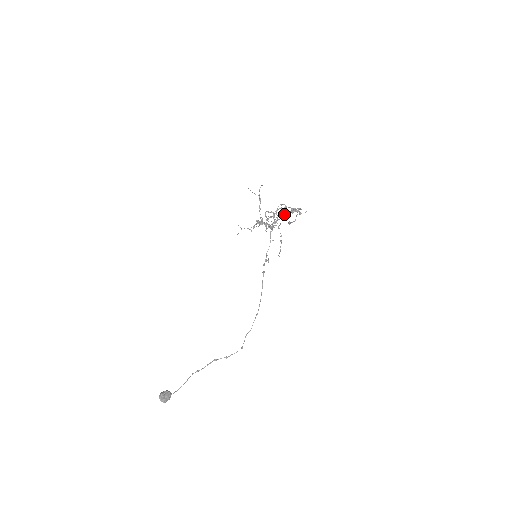
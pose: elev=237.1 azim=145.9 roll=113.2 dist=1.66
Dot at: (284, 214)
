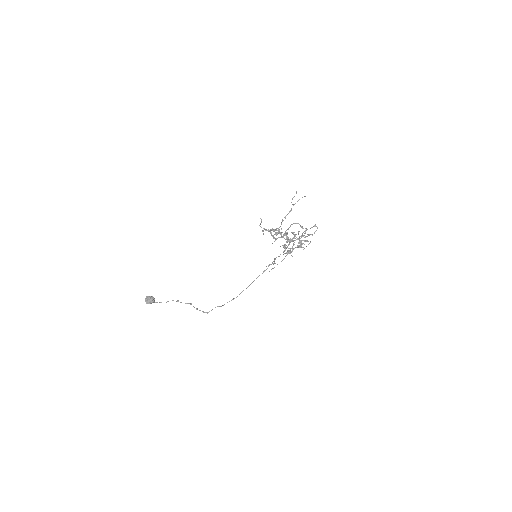
Dot at: (299, 238)
